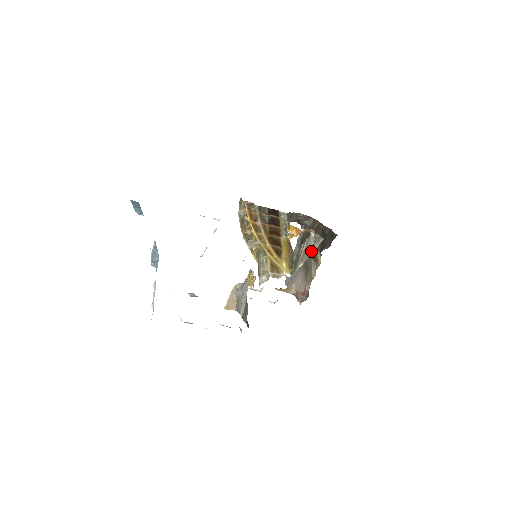
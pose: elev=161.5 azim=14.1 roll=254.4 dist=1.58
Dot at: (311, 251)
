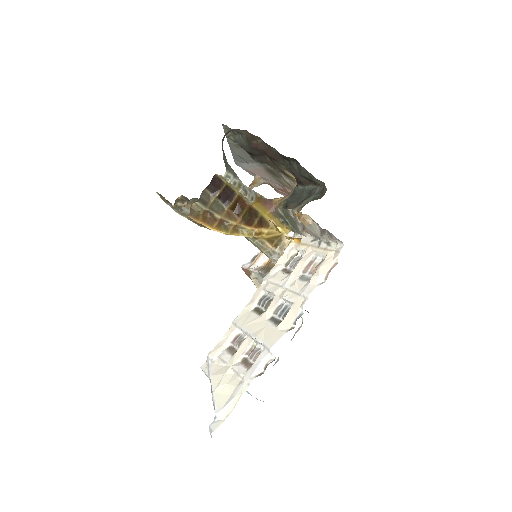
Dot at: (322, 238)
